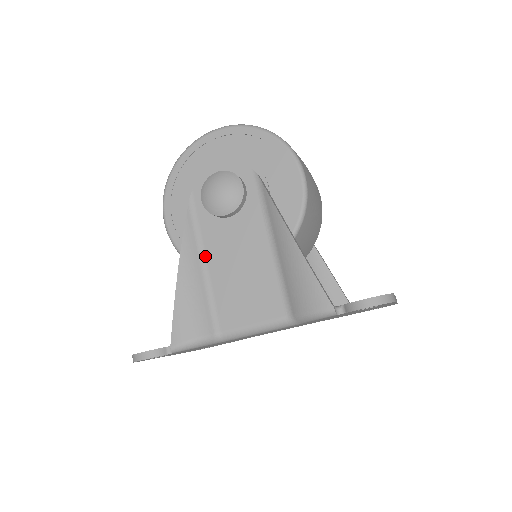
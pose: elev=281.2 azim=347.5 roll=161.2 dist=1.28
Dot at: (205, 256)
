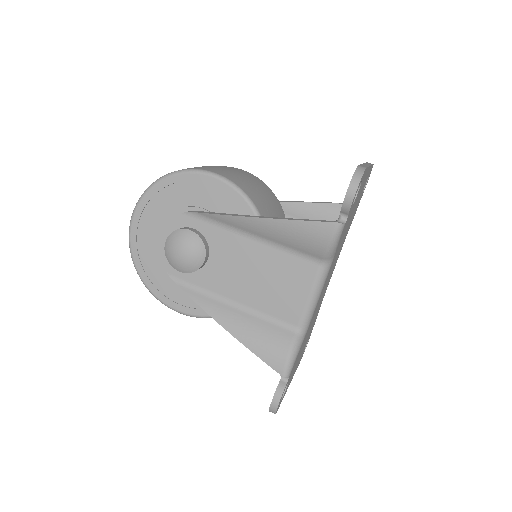
Dot at: (227, 299)
